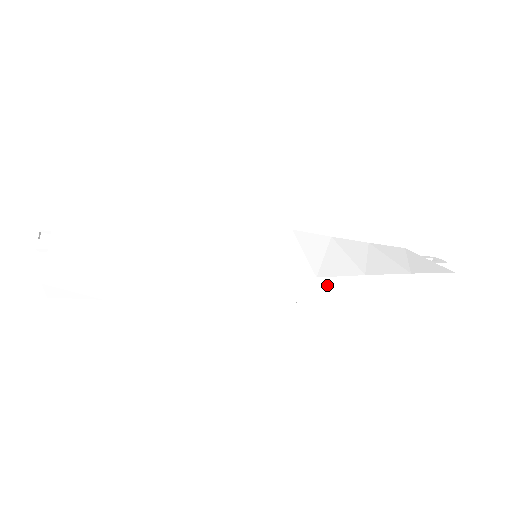
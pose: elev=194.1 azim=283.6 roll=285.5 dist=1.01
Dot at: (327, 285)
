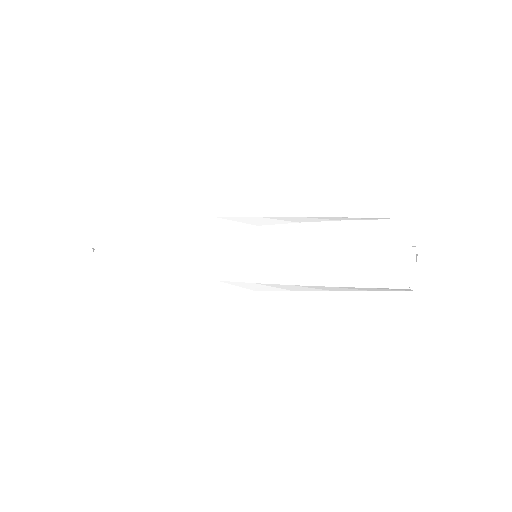
Dot at: (308, 218)
